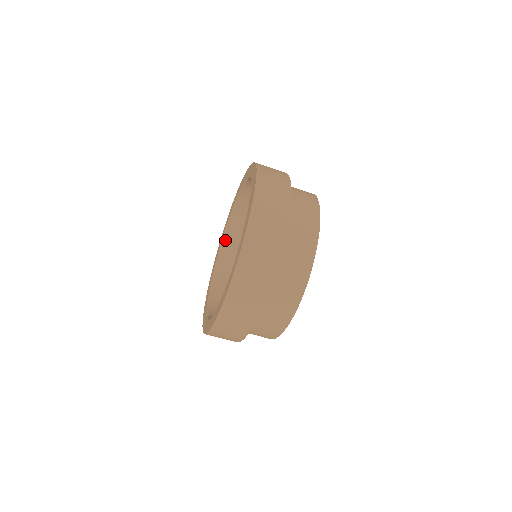
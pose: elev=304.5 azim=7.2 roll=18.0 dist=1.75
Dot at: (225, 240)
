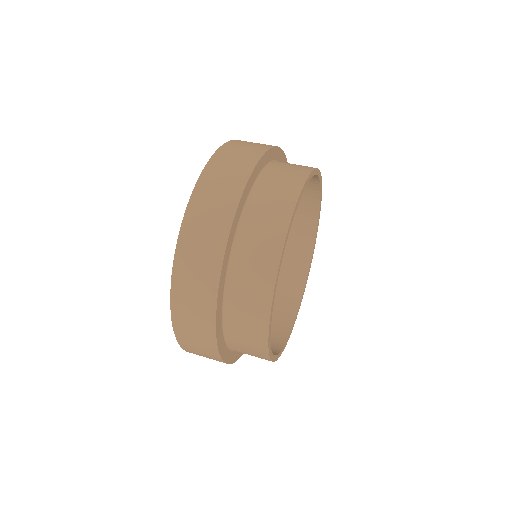
Dot at: occluded
